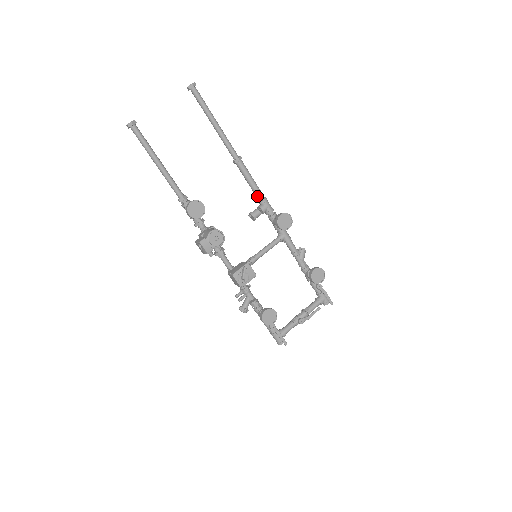
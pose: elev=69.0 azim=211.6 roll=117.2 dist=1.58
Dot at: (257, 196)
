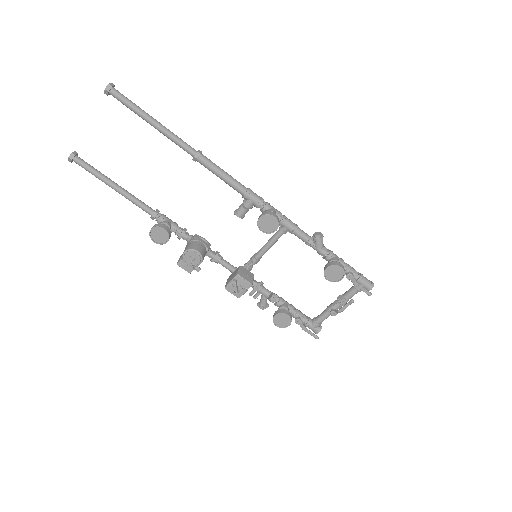
Dot at: occluded
